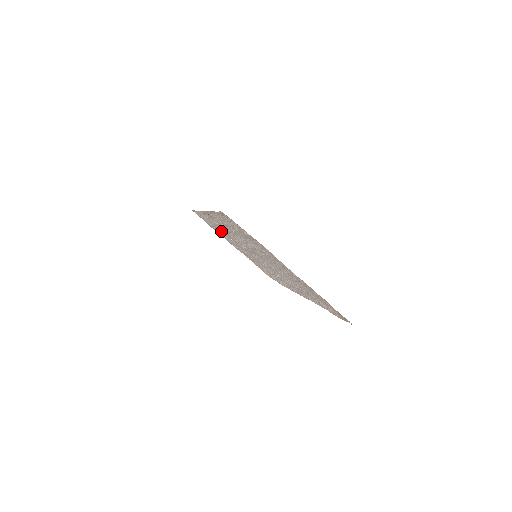
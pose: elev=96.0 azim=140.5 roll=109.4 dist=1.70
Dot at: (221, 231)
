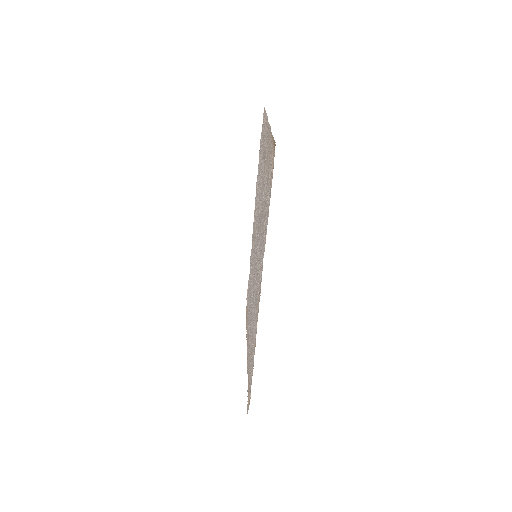
Dot at: occluded
